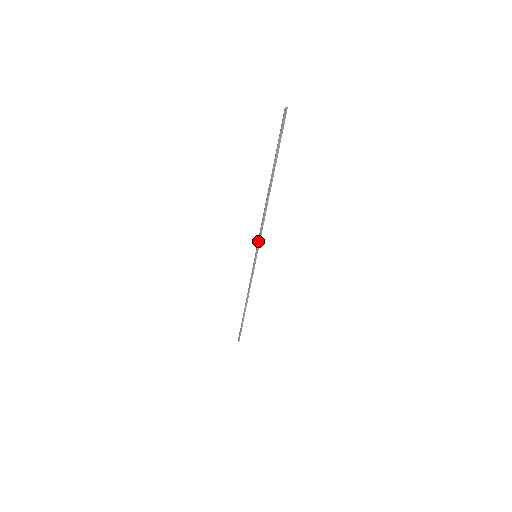
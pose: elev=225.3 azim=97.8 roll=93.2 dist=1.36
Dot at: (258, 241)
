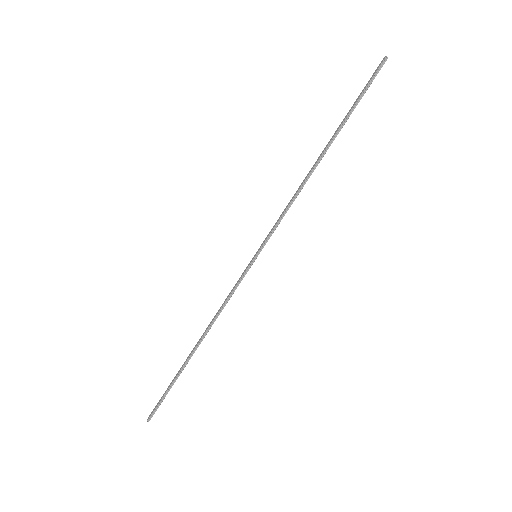
Dot at: (272, 230)
